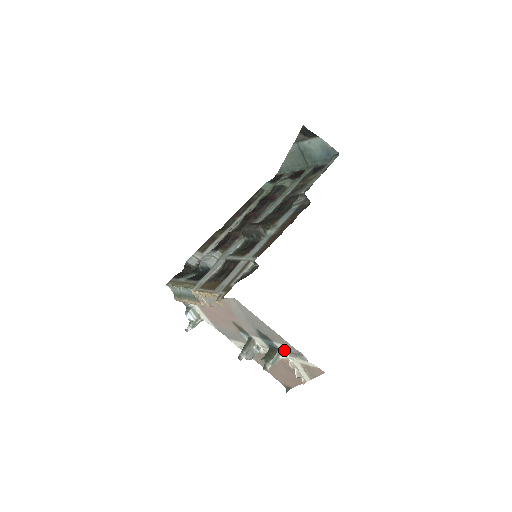
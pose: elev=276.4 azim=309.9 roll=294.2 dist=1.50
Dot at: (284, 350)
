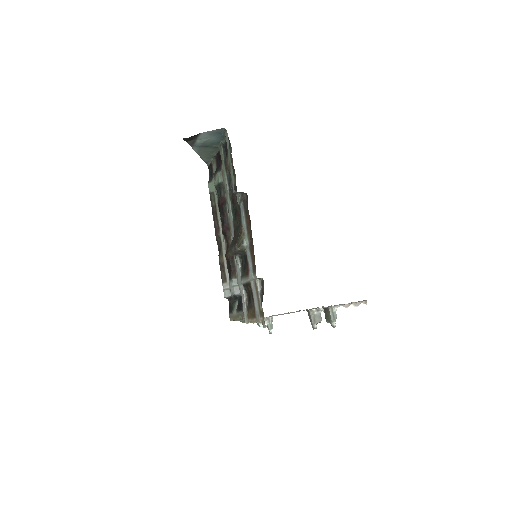
Dot at: (332, 306)
